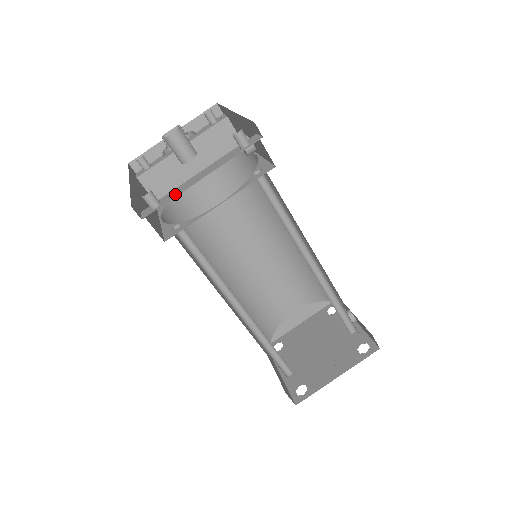
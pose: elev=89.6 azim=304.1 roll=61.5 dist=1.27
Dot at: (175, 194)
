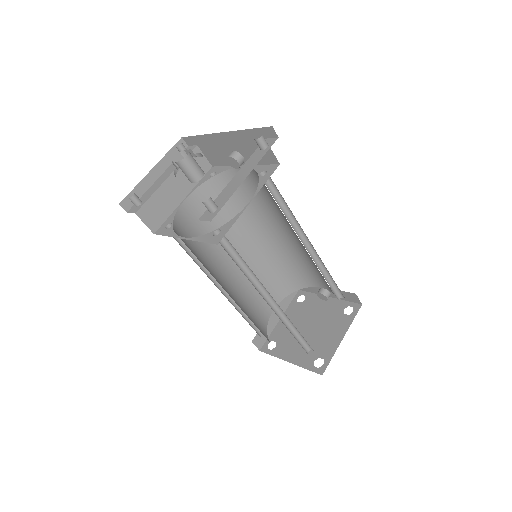
Dot at: (227, 195)
